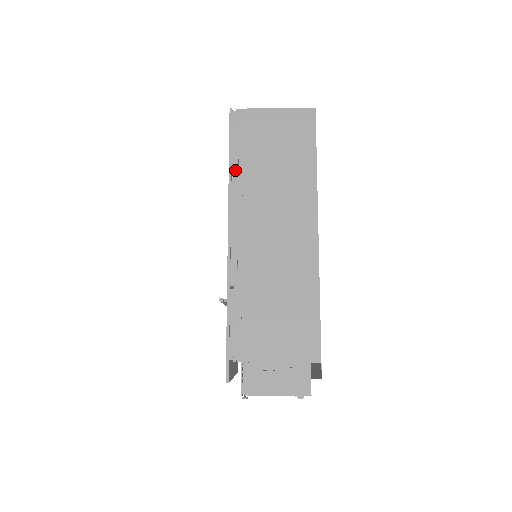
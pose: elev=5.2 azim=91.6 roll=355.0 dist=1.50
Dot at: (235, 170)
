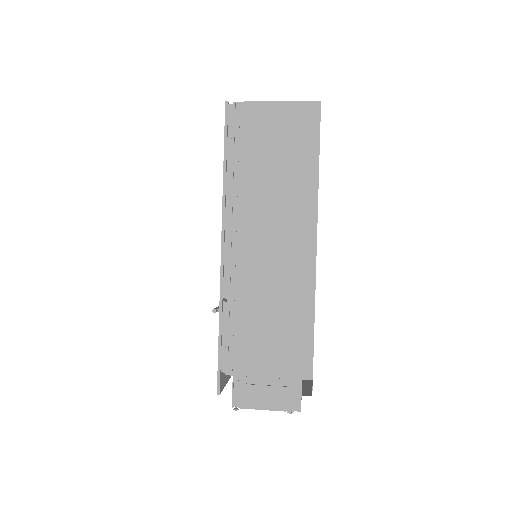
Dot at: (230, 173)
